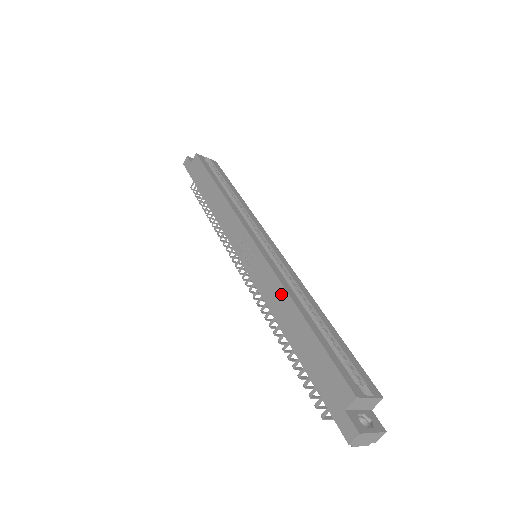
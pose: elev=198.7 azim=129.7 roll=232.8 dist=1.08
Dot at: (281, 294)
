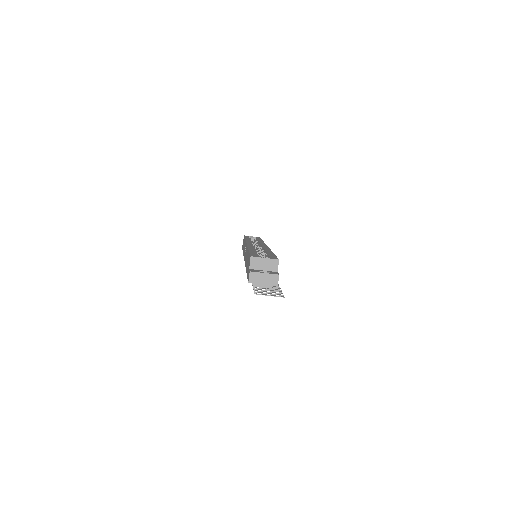
Dot at: occluded
